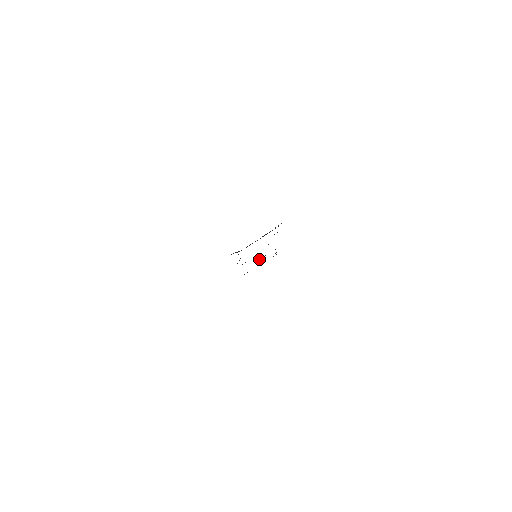
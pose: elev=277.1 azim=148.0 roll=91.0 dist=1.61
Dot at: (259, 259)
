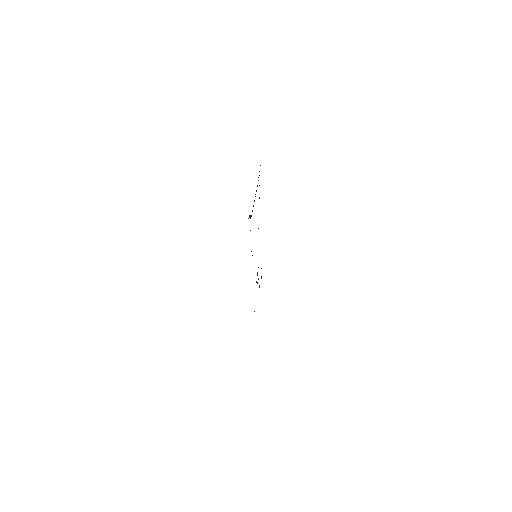
Dot at: (257, 274)
